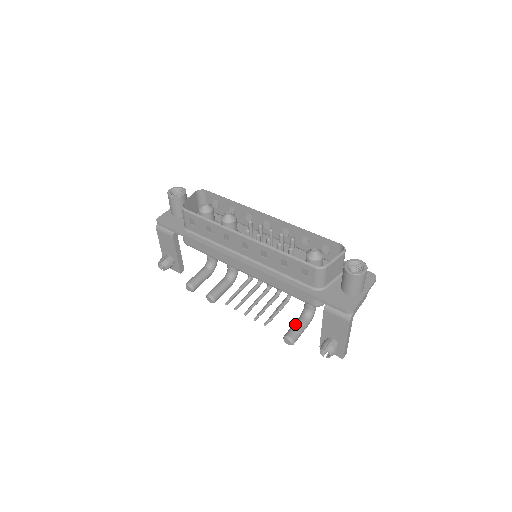
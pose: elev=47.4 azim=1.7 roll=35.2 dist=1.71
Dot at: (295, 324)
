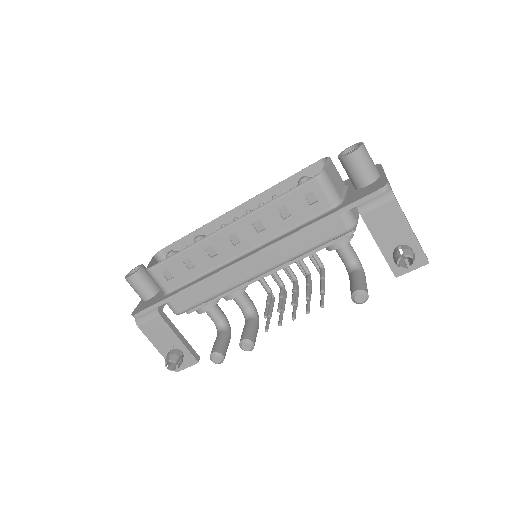
Dot at: (351, 281)
